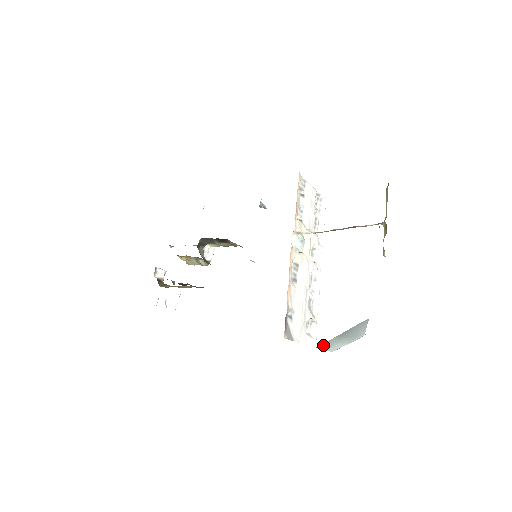
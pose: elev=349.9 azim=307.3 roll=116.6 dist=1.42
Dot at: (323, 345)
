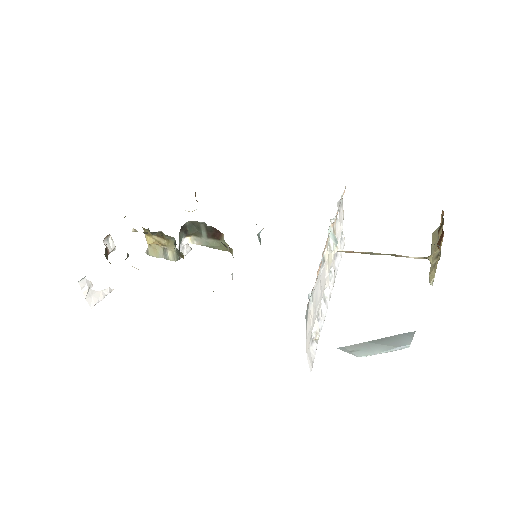
Dot at: (346, 347)
